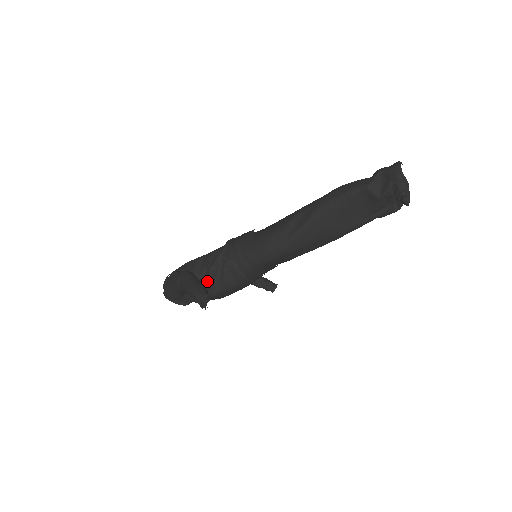
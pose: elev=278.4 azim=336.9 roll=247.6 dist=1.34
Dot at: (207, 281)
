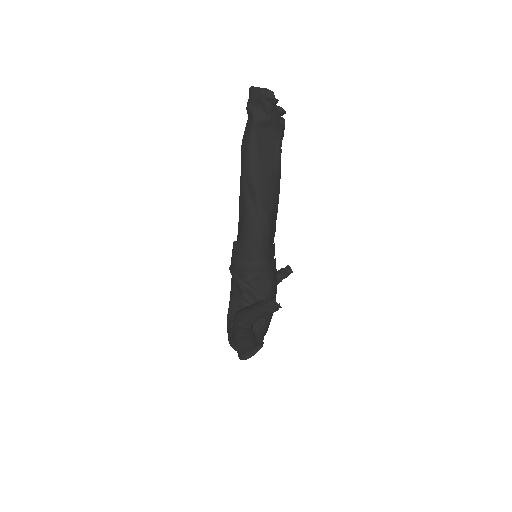
Dot at: occluded
